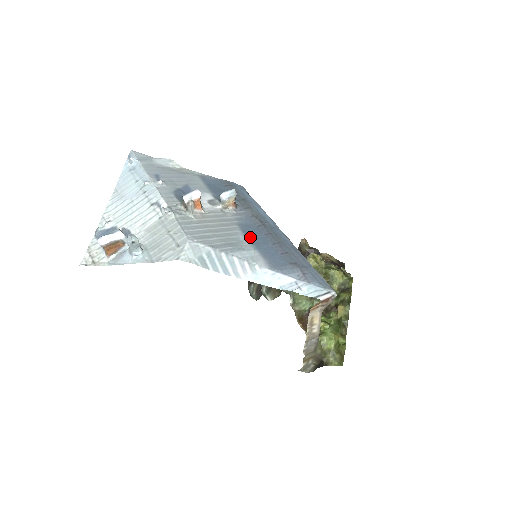
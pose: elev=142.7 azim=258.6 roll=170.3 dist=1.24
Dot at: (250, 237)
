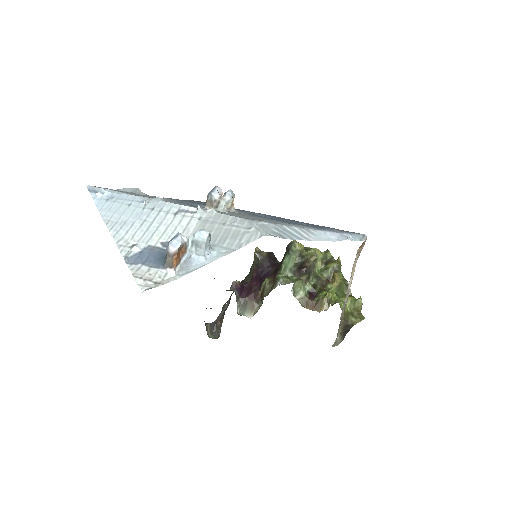
Dot at: (275, 220)
